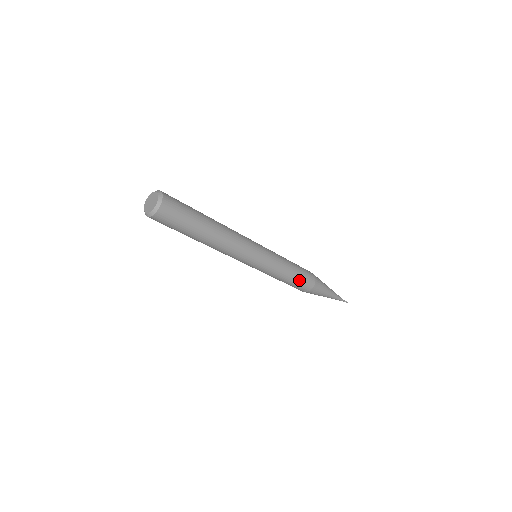
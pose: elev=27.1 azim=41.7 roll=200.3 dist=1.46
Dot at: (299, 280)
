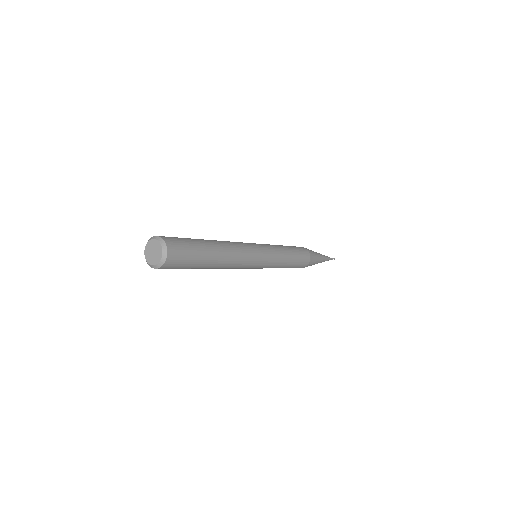
Dot at: (298, 255)
